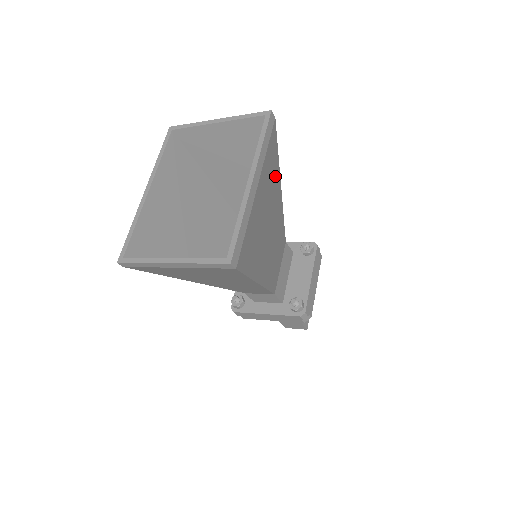
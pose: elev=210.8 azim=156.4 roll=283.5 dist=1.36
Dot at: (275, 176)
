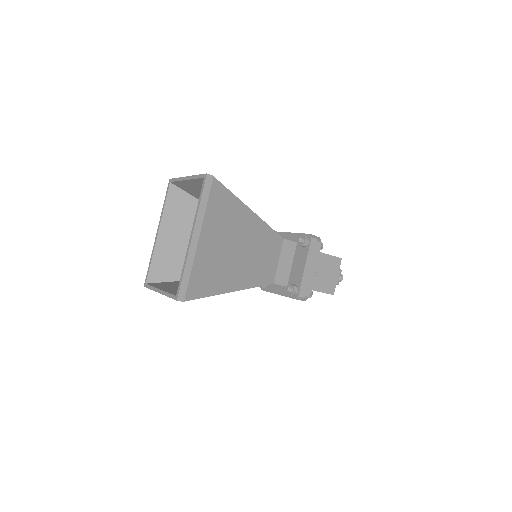
Dot at: (234, 211)
